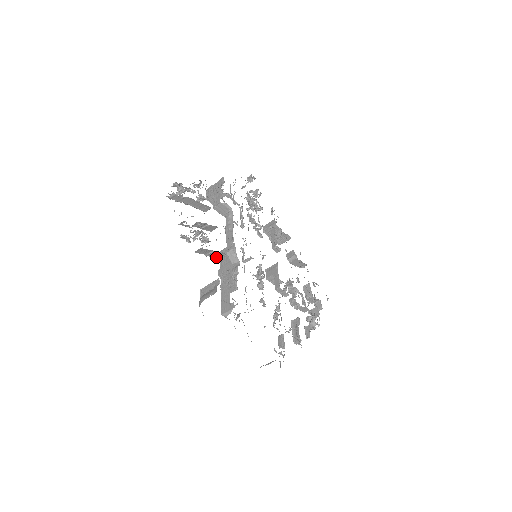
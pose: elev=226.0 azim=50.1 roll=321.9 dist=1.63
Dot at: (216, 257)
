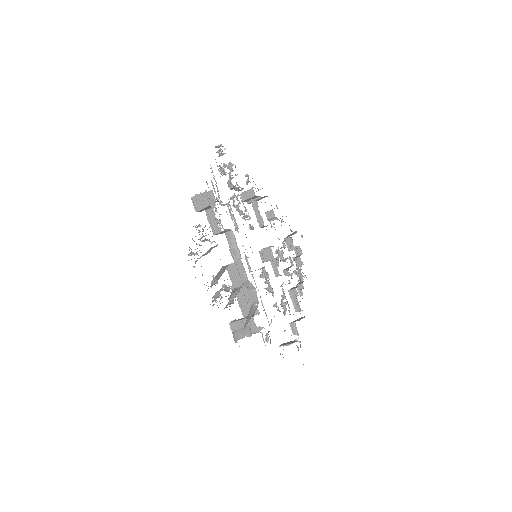
Dot at: occluded
